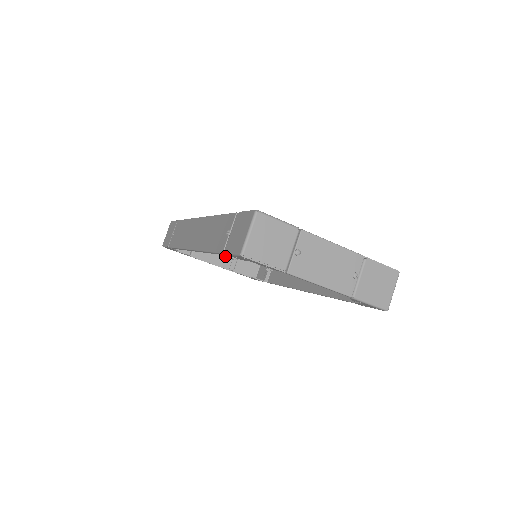
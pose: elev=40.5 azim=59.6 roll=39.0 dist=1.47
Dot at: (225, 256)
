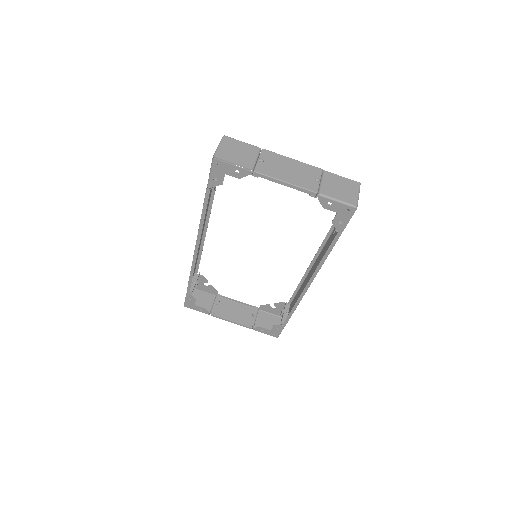
Dot at: (244, 316)
